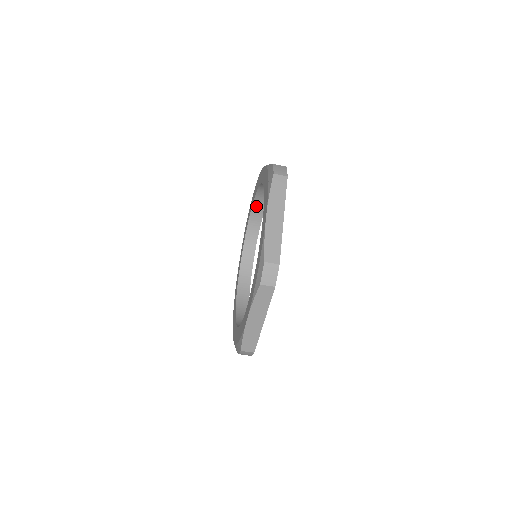
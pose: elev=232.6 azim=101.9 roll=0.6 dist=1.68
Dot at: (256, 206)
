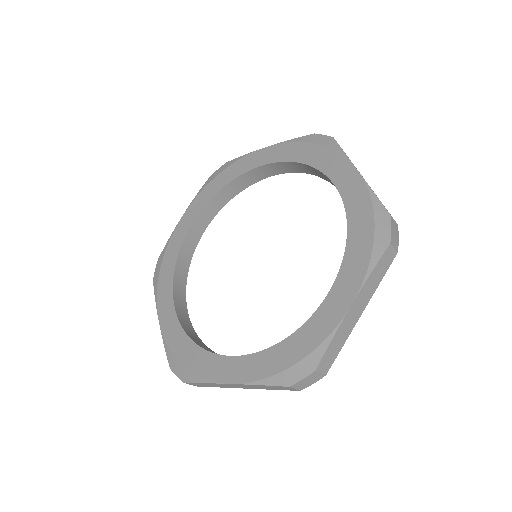
Dot at: (207, 209)
